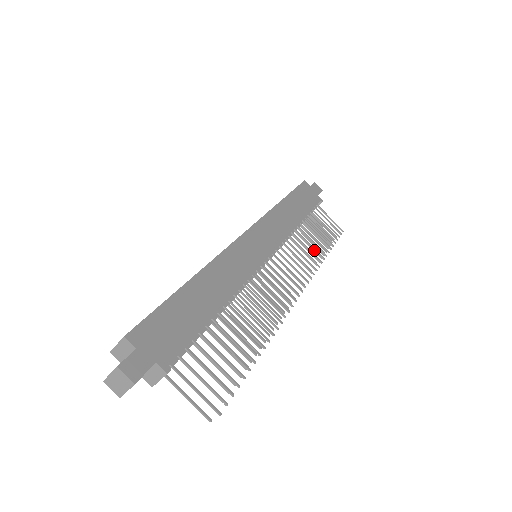
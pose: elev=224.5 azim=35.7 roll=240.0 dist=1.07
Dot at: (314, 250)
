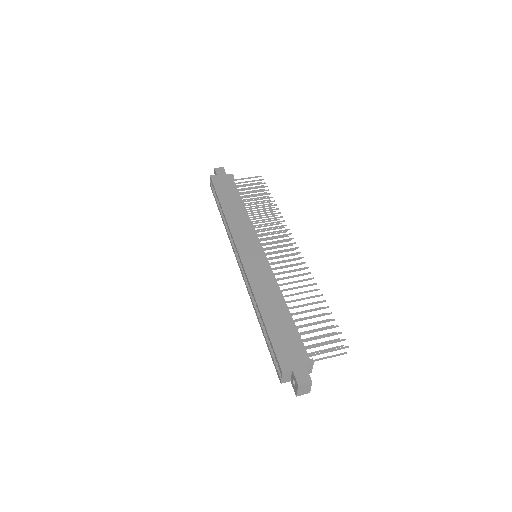
Dot at: occluded
